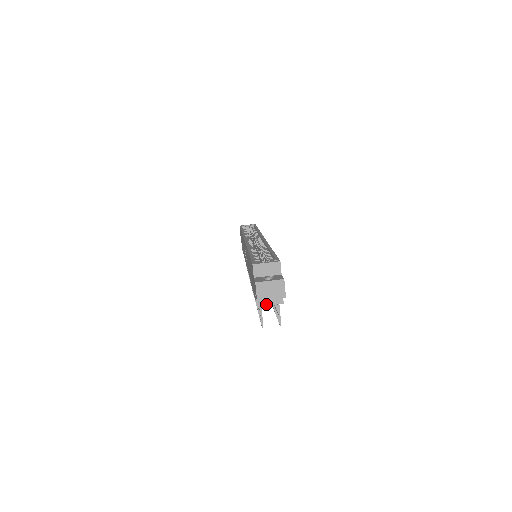
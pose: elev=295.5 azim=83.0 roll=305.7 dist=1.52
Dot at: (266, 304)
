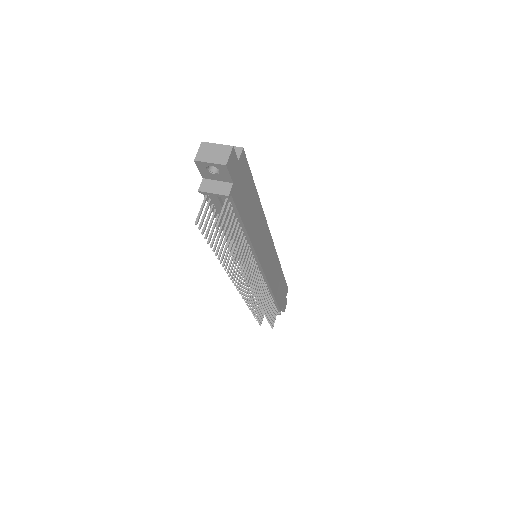
Dot at: (209, 191)
